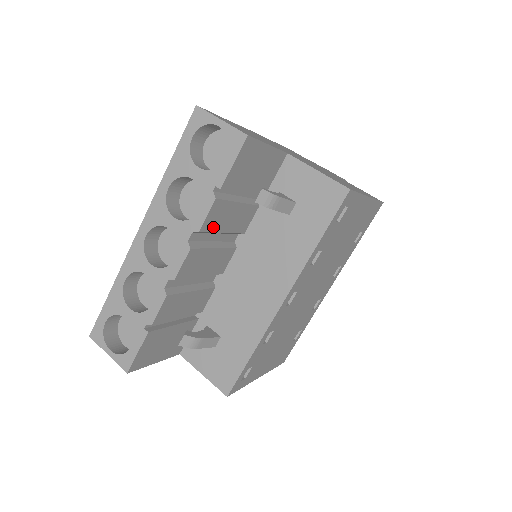
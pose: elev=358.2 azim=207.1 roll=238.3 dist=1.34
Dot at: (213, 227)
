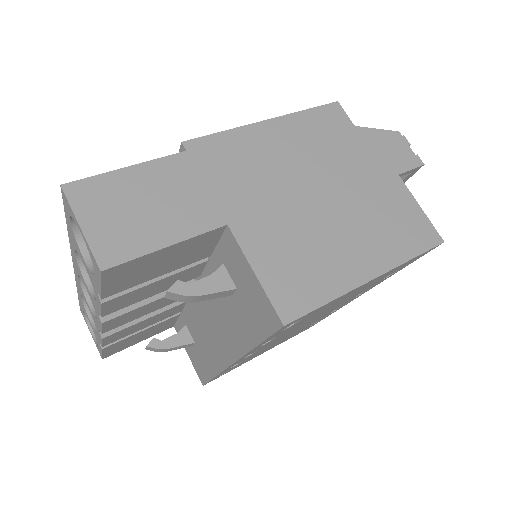
Dot at: (126, 304)
